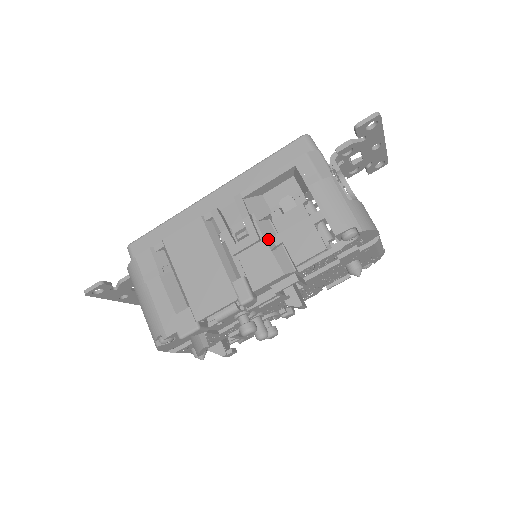
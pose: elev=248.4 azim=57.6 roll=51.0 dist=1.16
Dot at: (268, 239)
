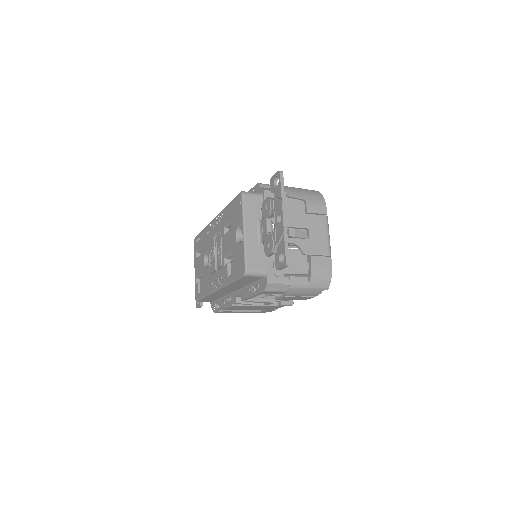
Dot at: occluded
